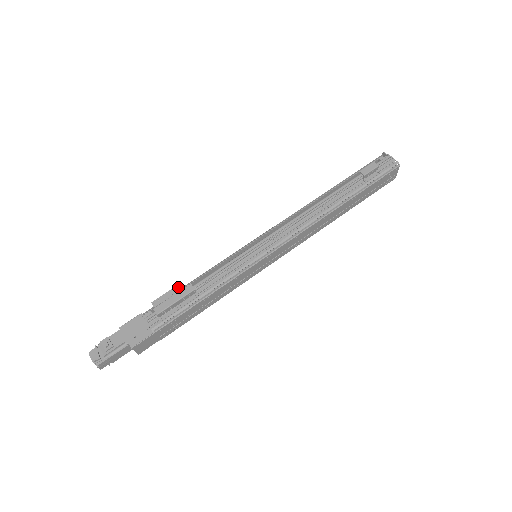
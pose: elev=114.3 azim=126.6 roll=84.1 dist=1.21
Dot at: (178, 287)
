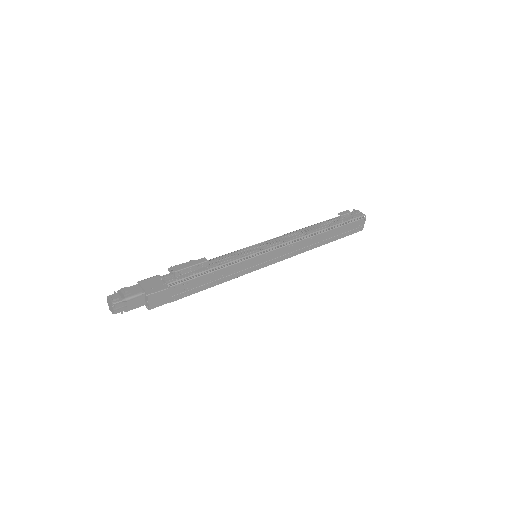
Dot at: occluded
